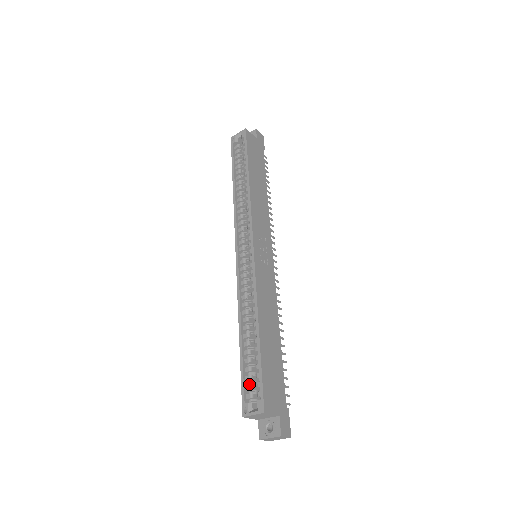
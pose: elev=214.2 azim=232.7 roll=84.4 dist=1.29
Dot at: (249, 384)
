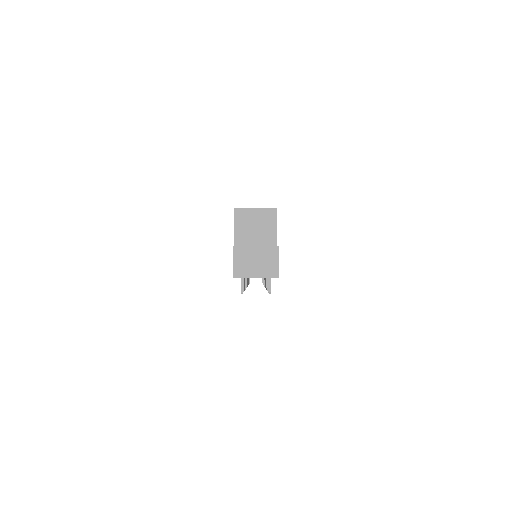
Dot at: occluded
